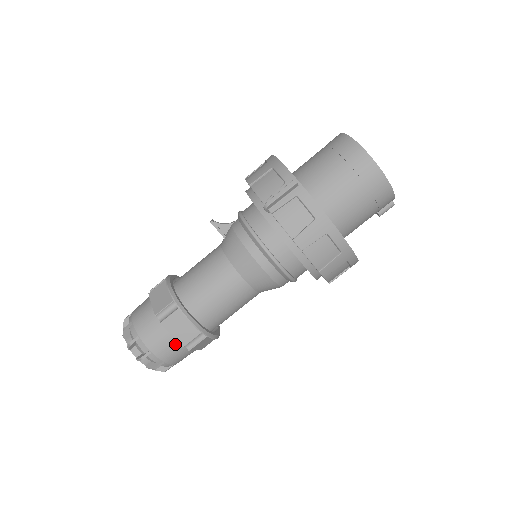
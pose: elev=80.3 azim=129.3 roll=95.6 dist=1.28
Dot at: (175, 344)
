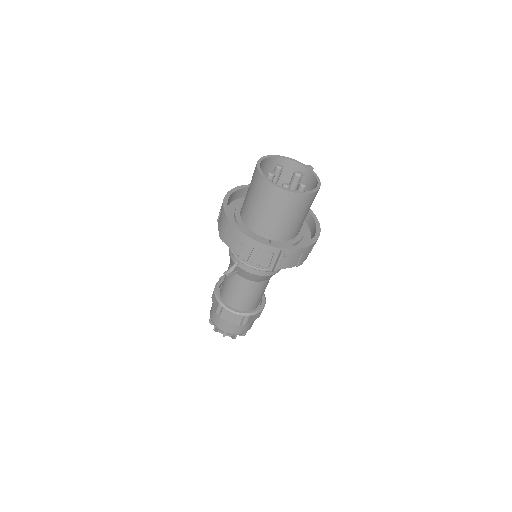
Dot at: occluded
